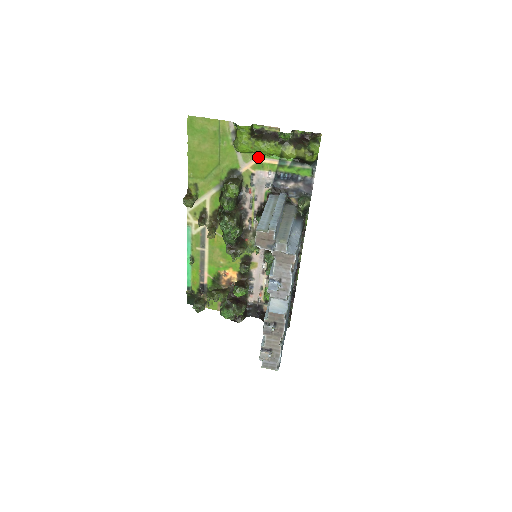
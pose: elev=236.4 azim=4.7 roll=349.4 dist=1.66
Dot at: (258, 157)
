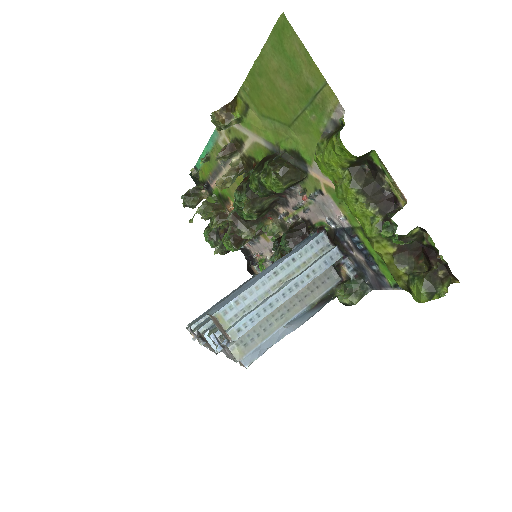
Dot at: occluded
